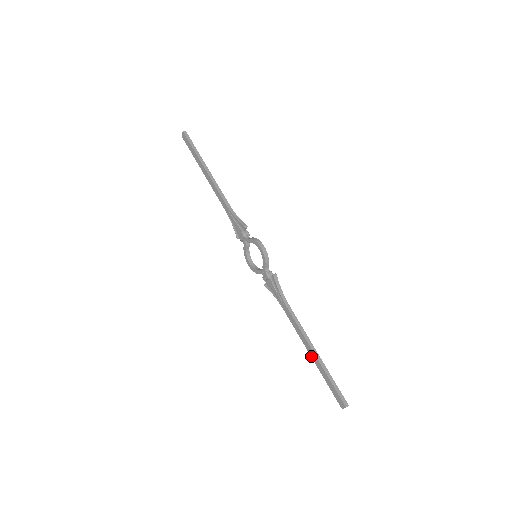
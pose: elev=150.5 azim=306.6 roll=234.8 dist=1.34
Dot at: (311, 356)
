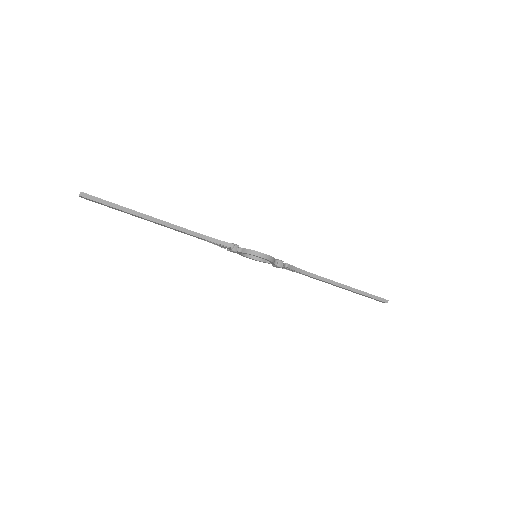
Dot at: occluded
